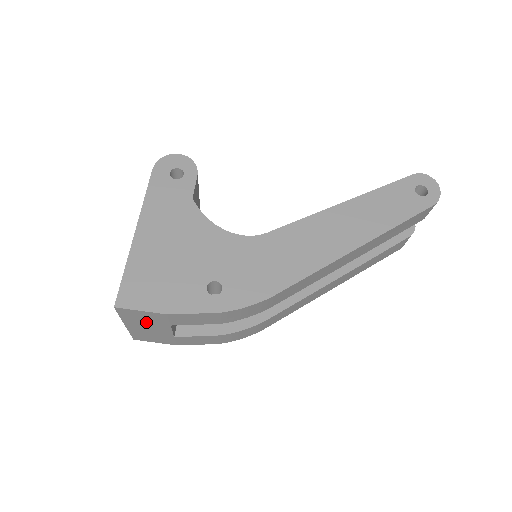
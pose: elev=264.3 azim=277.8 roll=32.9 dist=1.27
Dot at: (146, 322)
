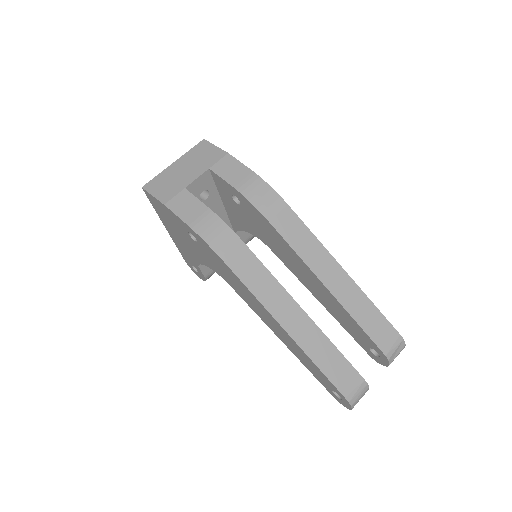
Dot at: (197, 161)
